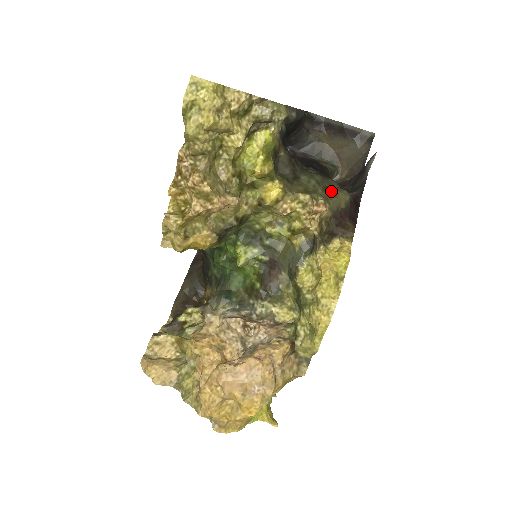
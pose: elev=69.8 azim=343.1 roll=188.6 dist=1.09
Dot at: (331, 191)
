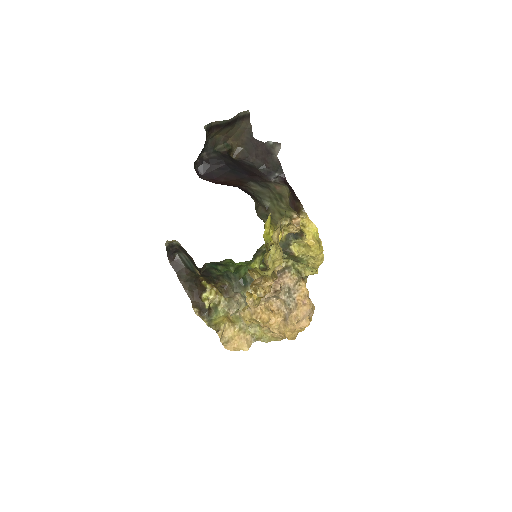
Dot at: (283, 197)
